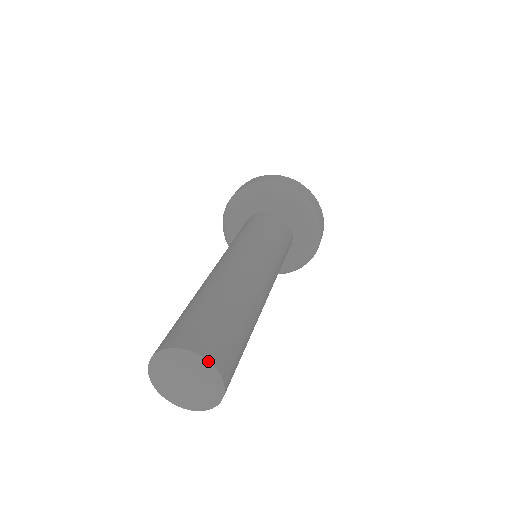
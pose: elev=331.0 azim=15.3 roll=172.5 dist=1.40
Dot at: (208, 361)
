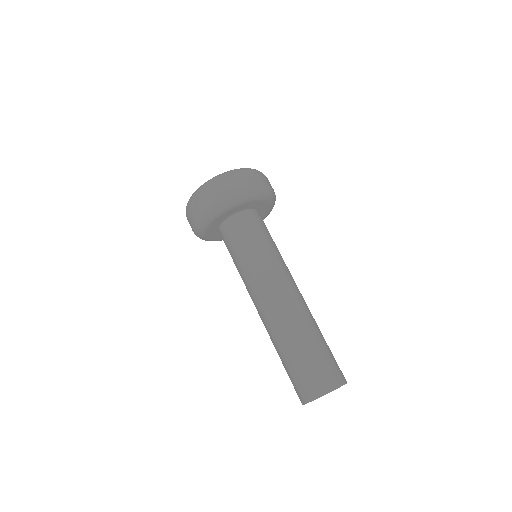
Dot at: occluded
